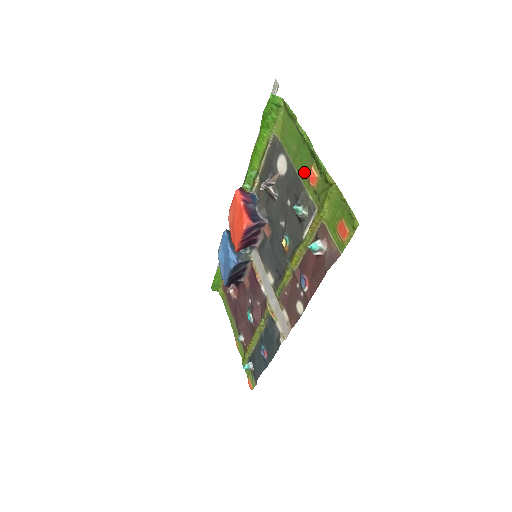
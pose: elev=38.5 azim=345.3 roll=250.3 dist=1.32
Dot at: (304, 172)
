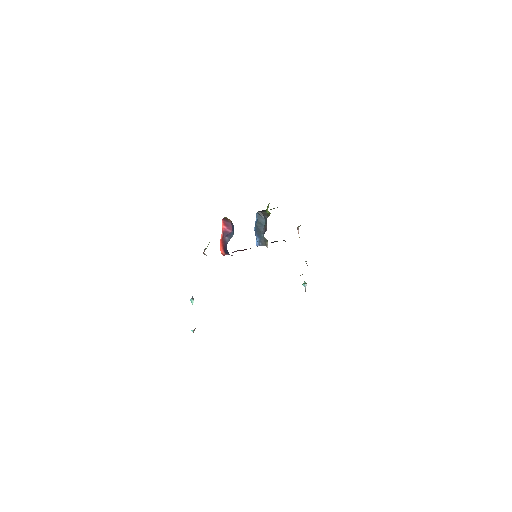
Dot at: occluded
